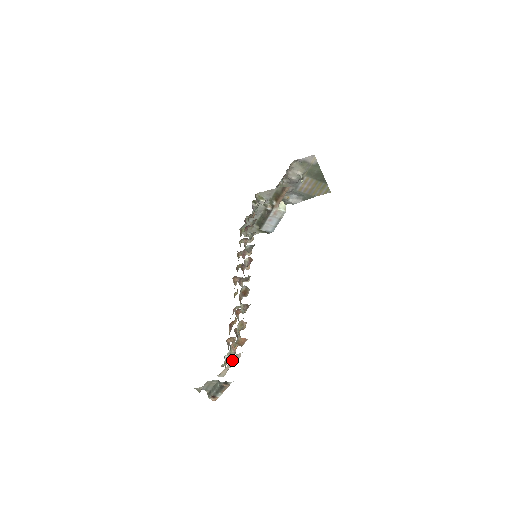
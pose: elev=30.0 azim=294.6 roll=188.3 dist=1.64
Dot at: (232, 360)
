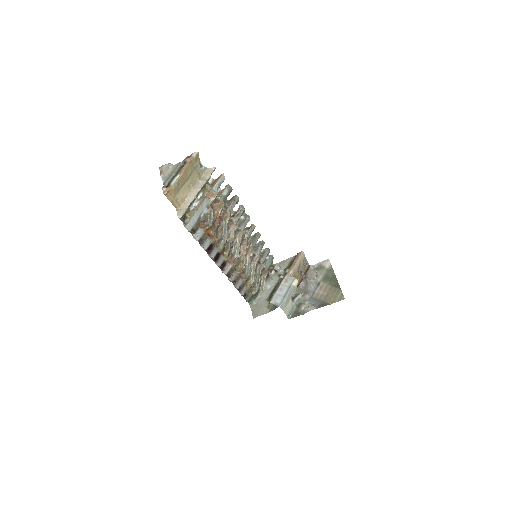
Dot at: (201, 181)
